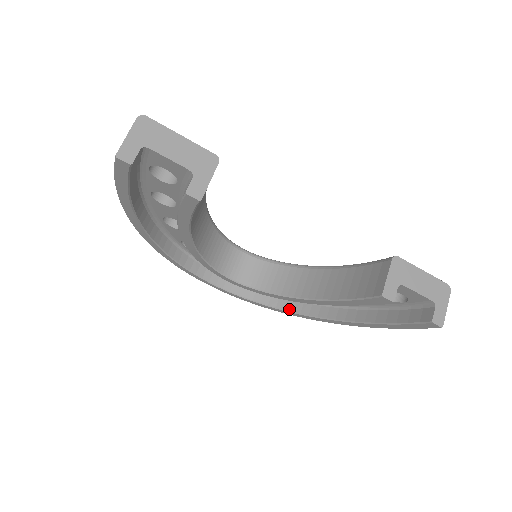
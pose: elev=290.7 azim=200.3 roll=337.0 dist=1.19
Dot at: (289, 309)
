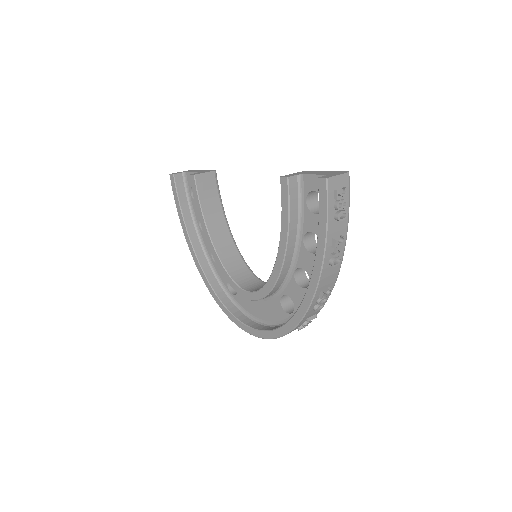
Dot at: (292, 316)
